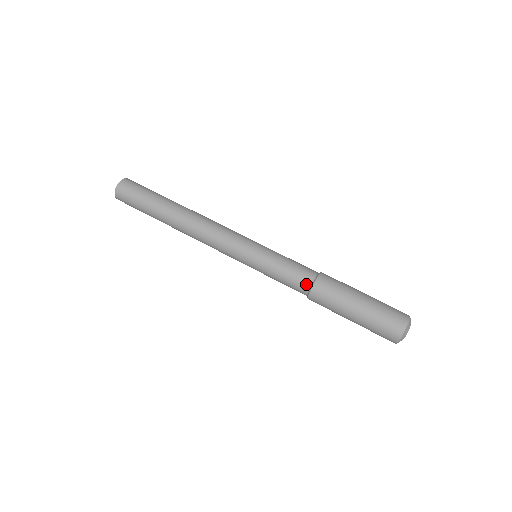
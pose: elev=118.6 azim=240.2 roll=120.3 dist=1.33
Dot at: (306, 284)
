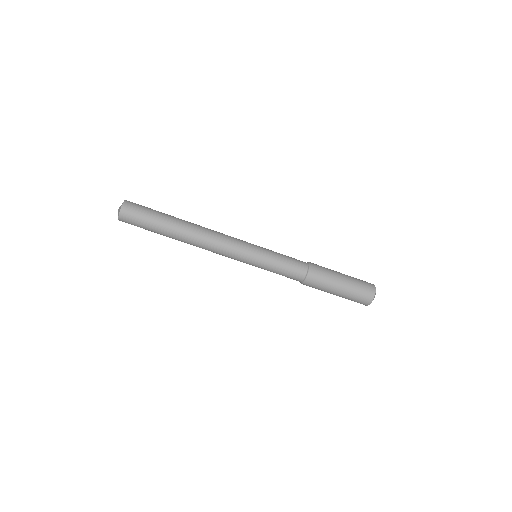
Dot at: occluded
